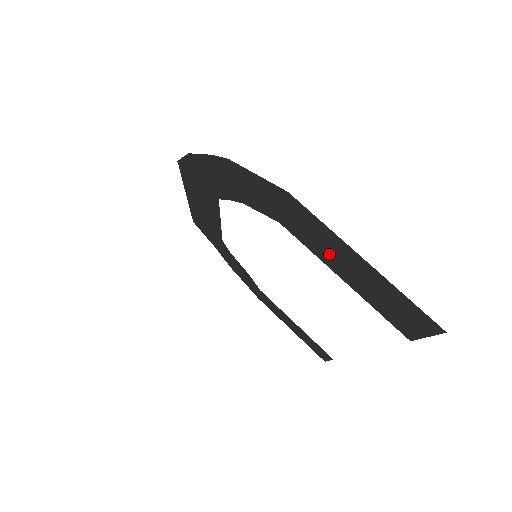
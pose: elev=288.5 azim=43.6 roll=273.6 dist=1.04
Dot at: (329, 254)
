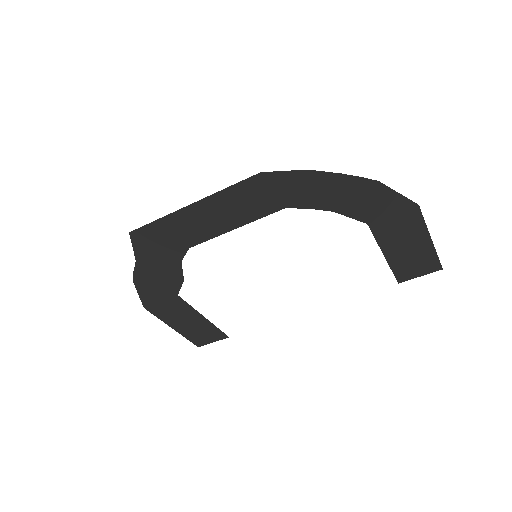
Dot at: (398, 241)
